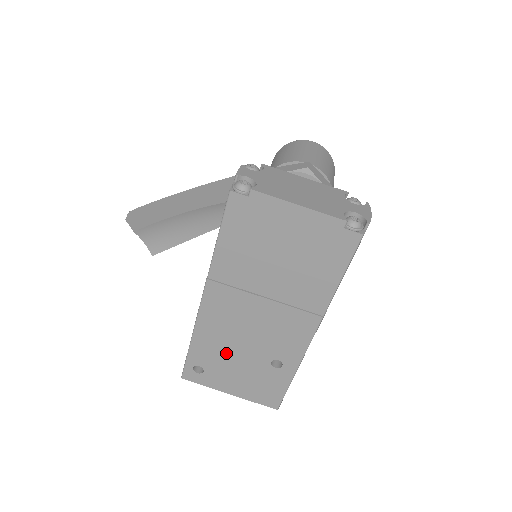
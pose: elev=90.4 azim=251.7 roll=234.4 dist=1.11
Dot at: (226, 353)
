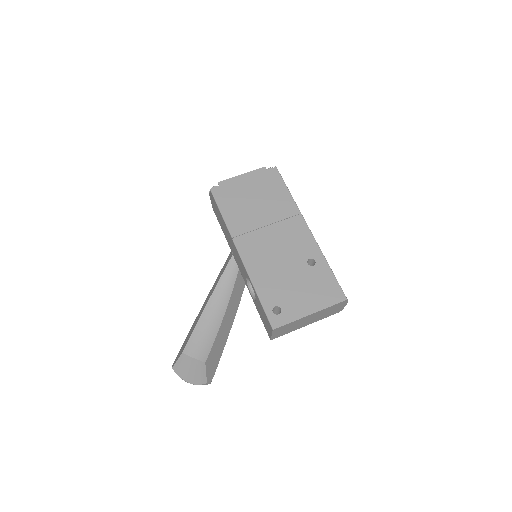
Dot at: (280, 280)
